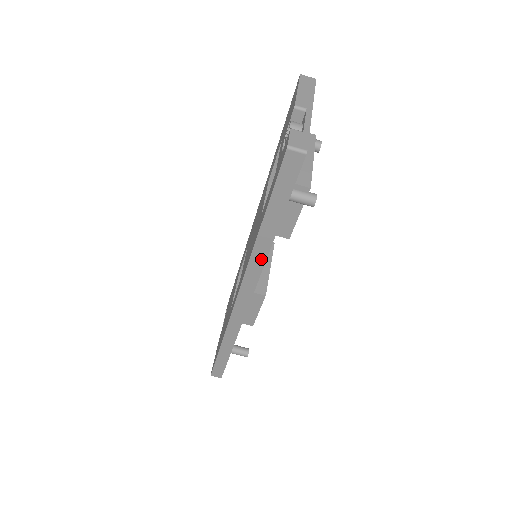
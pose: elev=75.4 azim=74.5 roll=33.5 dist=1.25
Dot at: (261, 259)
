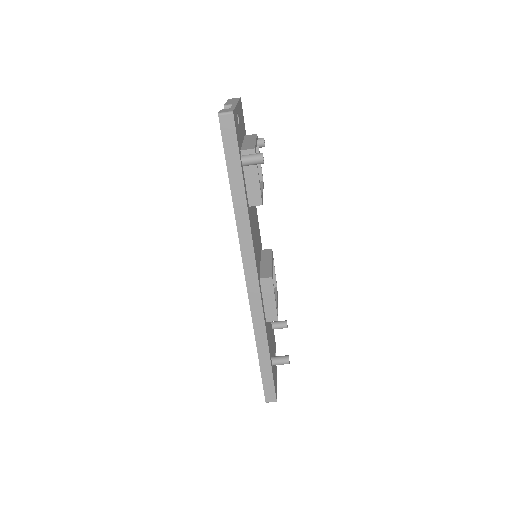
Dot at: (246, 229)
